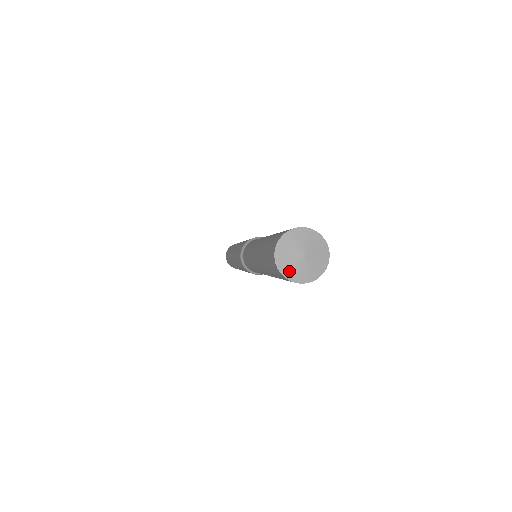
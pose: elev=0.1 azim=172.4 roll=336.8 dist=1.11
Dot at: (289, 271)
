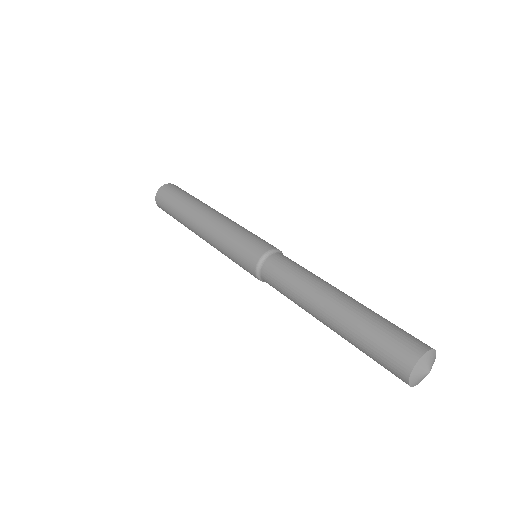
Dot at: (414, 381)
